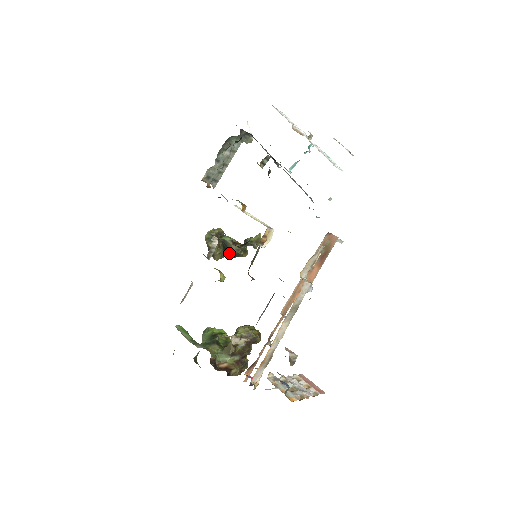
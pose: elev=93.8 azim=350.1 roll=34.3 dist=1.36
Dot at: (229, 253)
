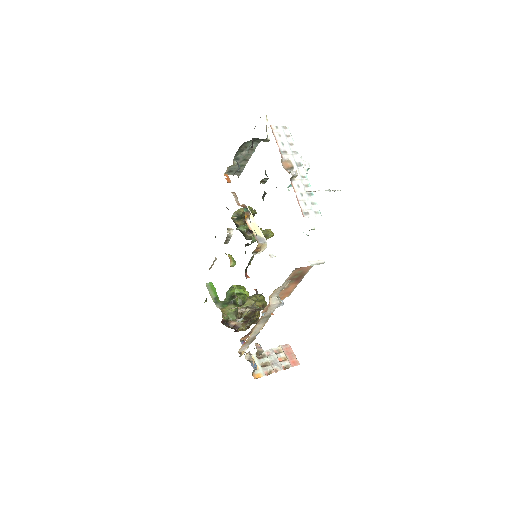
Dot at: (245, 238)
